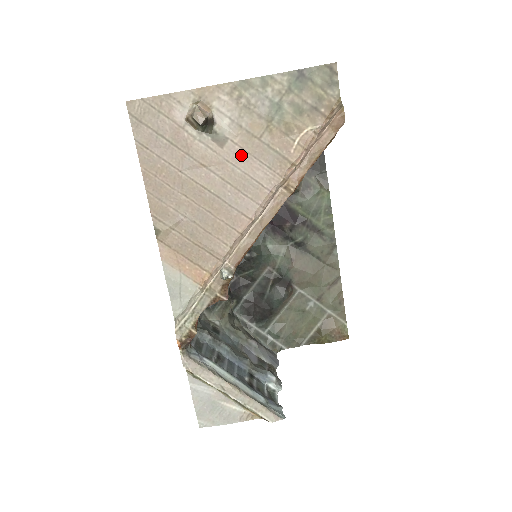
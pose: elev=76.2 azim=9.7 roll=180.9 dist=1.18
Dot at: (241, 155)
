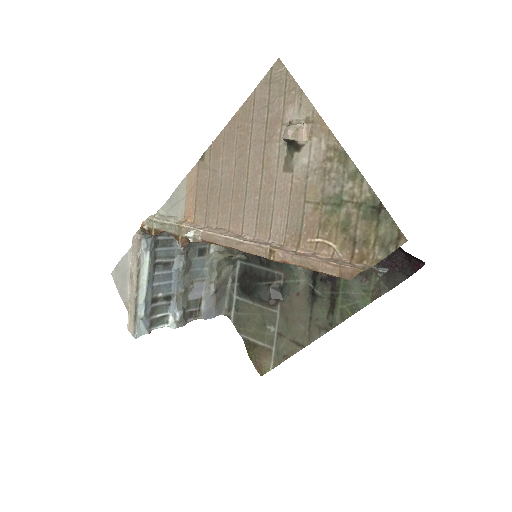
Dot at: (286, 193)
